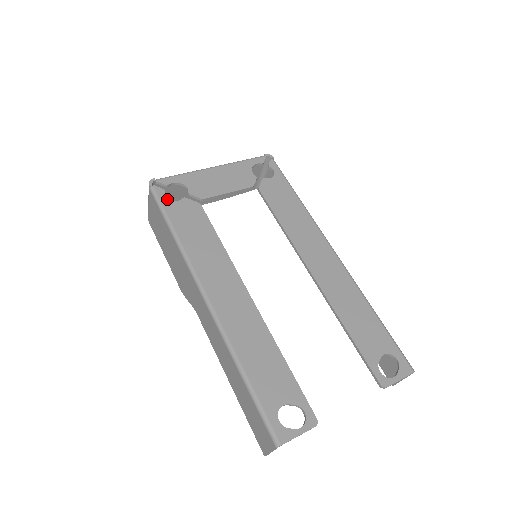
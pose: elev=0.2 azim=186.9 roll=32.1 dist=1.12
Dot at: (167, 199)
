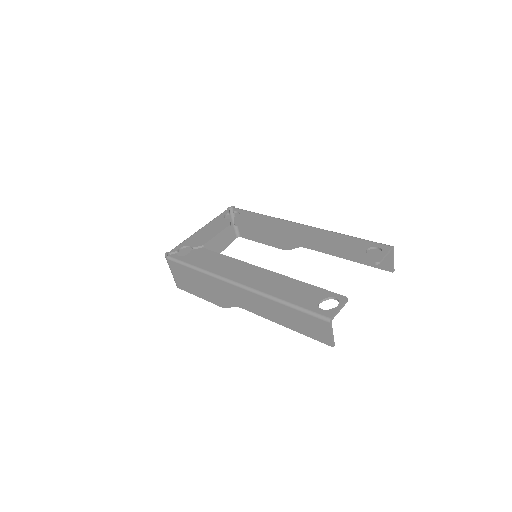
Dot at: (181, 256)
